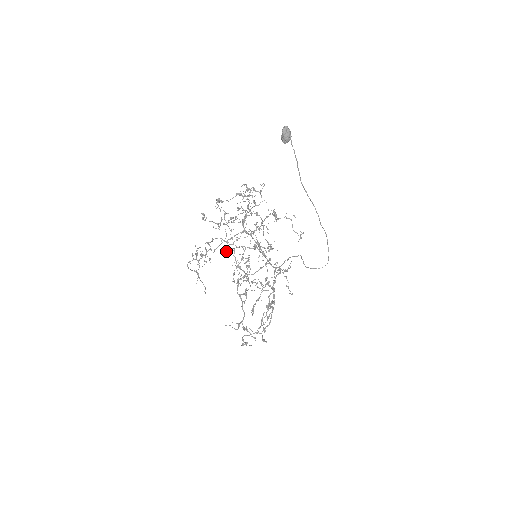
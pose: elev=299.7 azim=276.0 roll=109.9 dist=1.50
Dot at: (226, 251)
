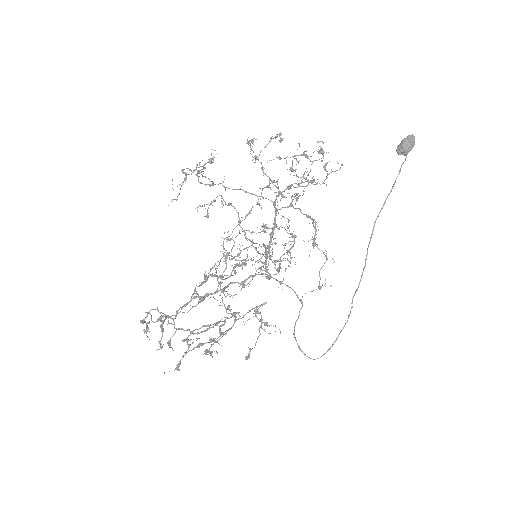
Dot at: (229, 239)
